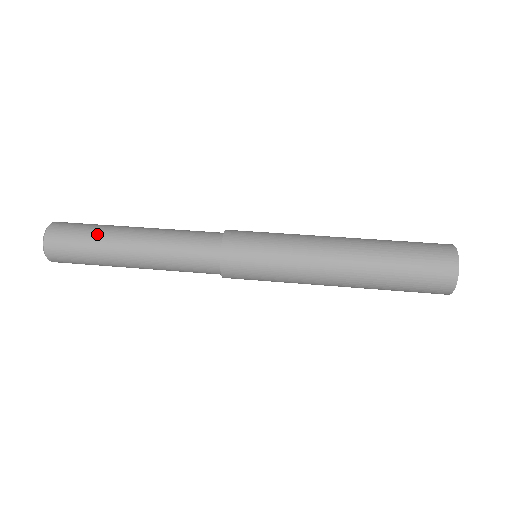
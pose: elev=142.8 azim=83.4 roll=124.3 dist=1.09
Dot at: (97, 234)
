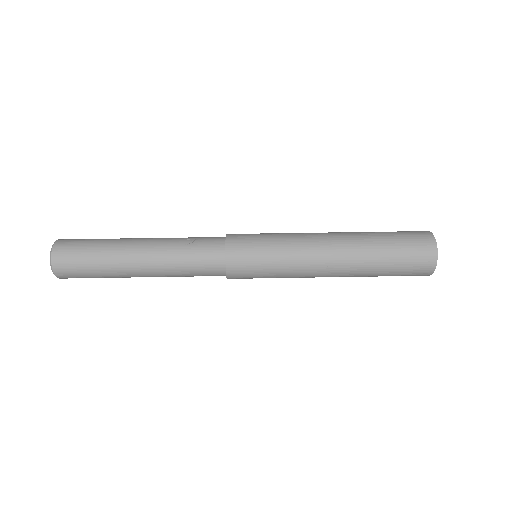
Dot at: (104, 268)
